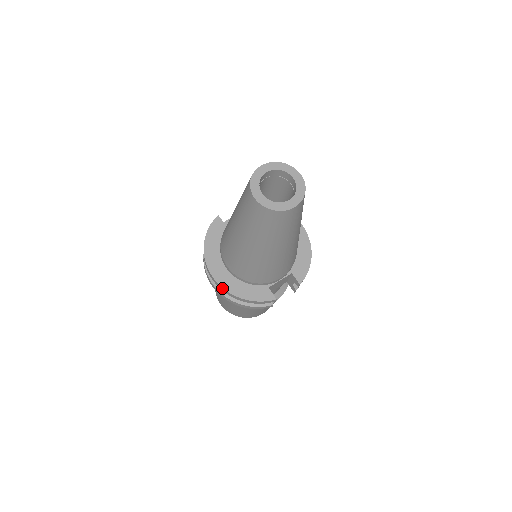
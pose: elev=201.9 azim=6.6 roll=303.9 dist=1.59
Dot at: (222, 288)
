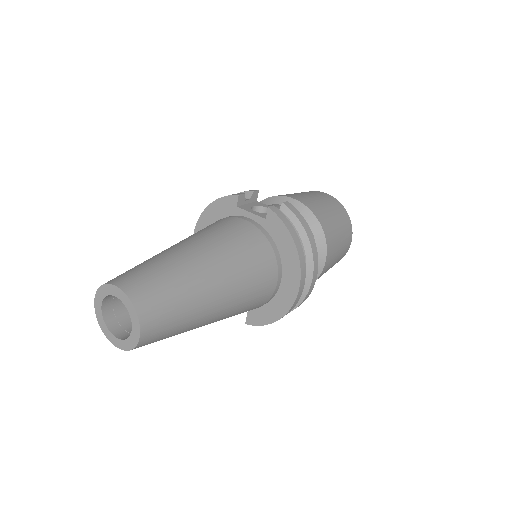
Dot at: occluded
